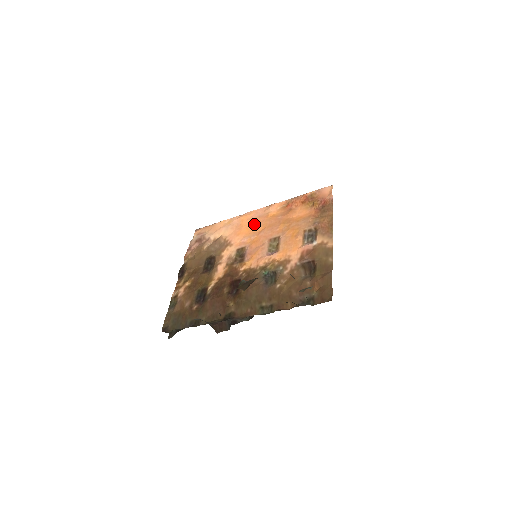
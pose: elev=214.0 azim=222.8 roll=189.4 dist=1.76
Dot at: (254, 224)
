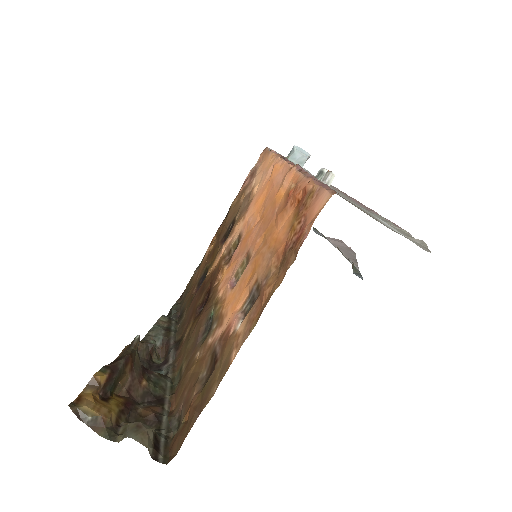
Dot at: (267, 196)
